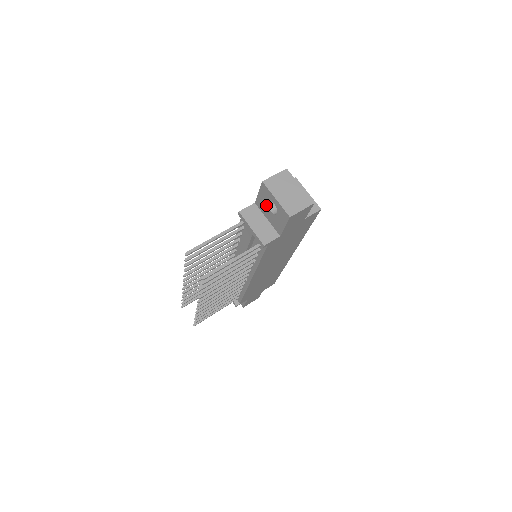
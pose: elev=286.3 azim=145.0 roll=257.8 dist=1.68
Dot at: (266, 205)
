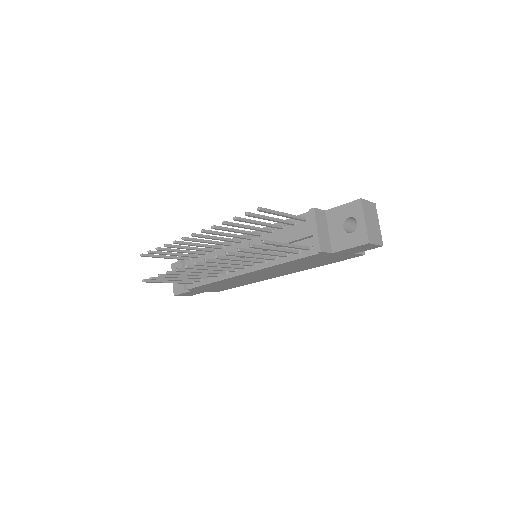
Dot at: (342, 219)
